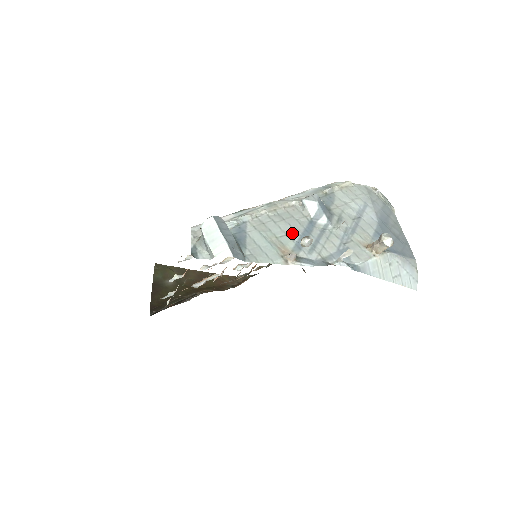
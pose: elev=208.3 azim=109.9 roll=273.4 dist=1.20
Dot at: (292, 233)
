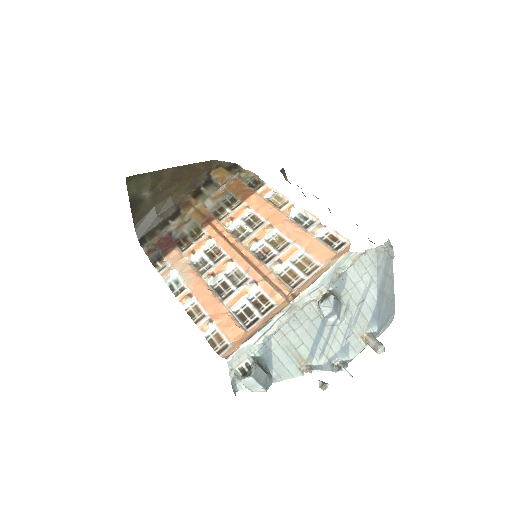
Dot at: (308, 340)
